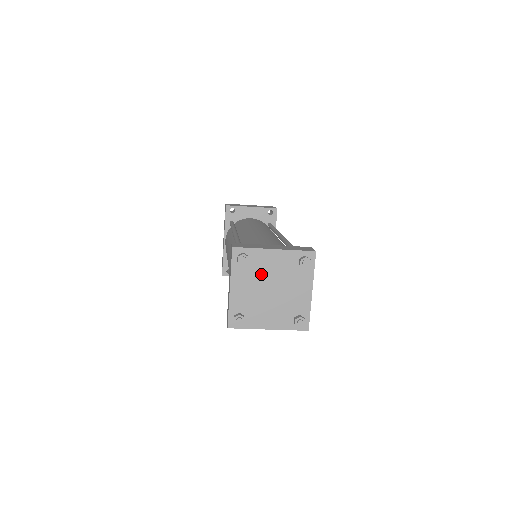
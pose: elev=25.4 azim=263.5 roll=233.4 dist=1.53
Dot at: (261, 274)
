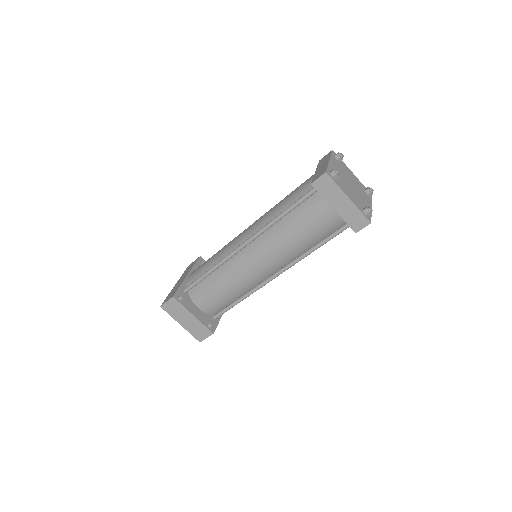
Dot at: (346, 173)
